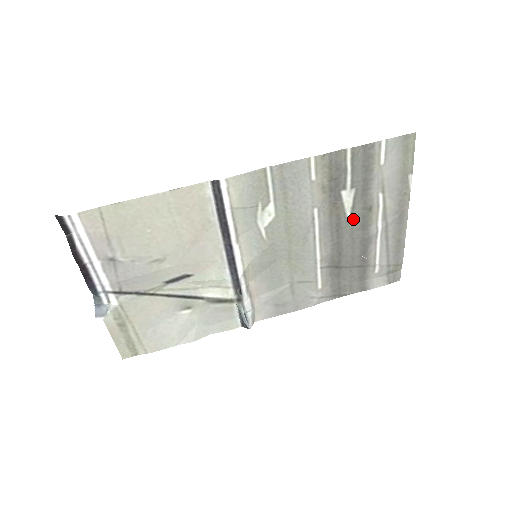
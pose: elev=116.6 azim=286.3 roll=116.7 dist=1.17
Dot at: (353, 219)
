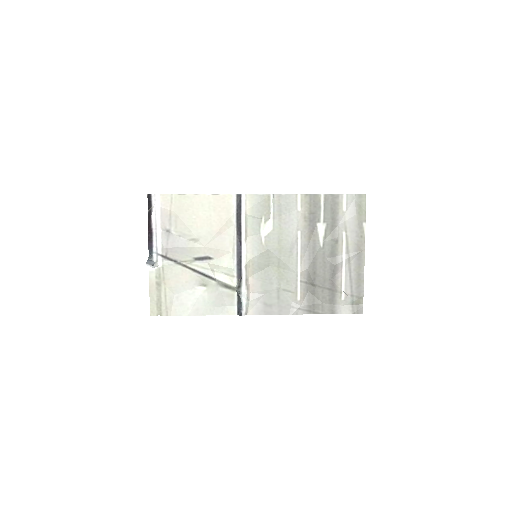
Dot at: (325, 246)
